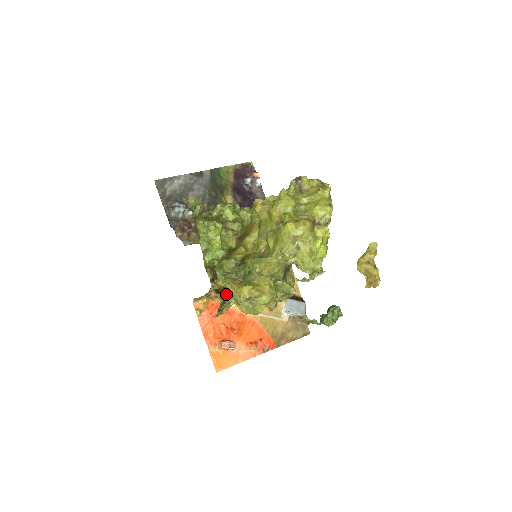
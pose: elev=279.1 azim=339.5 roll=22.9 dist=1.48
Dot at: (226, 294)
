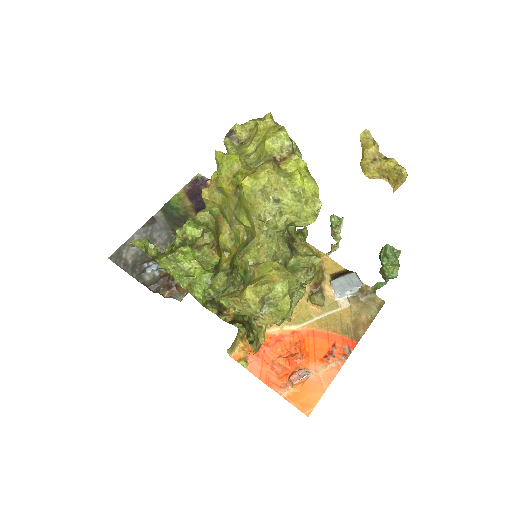
Dot at: (248, 319)
